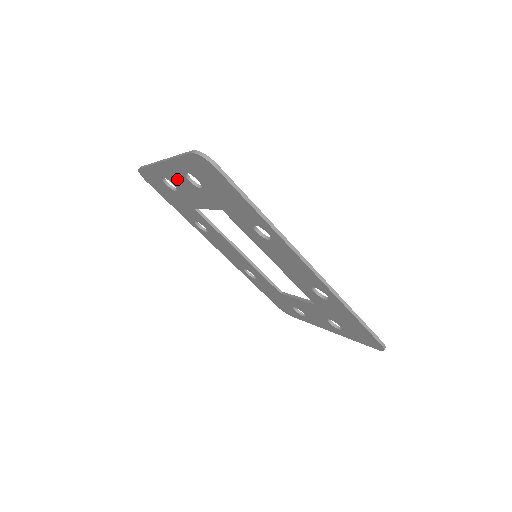
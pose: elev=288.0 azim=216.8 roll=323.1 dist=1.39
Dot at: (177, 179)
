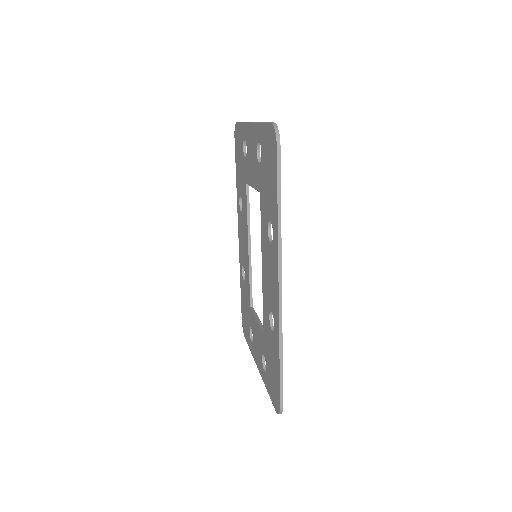
Dot at: (251, 145)
